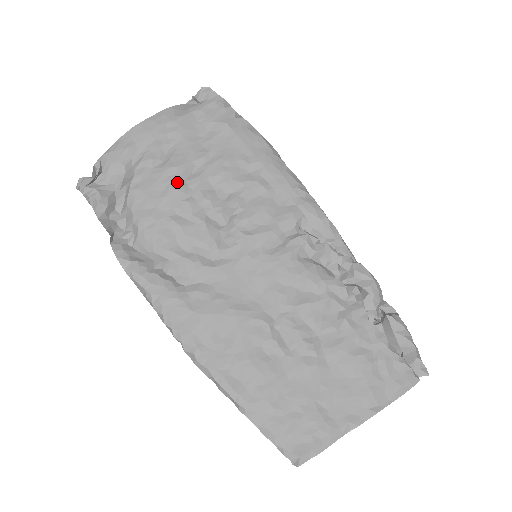
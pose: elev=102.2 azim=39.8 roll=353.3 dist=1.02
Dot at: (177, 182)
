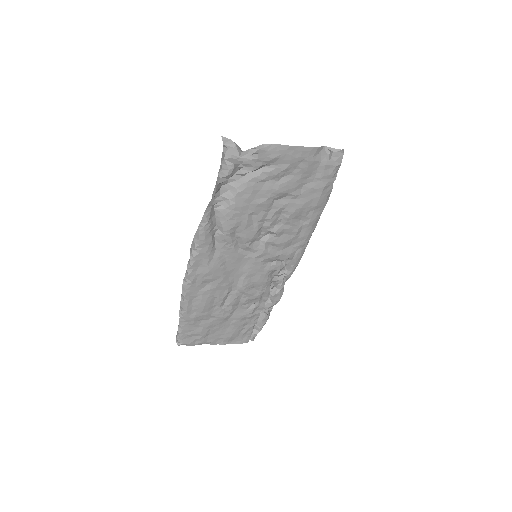
Dot at: (271, 200)
